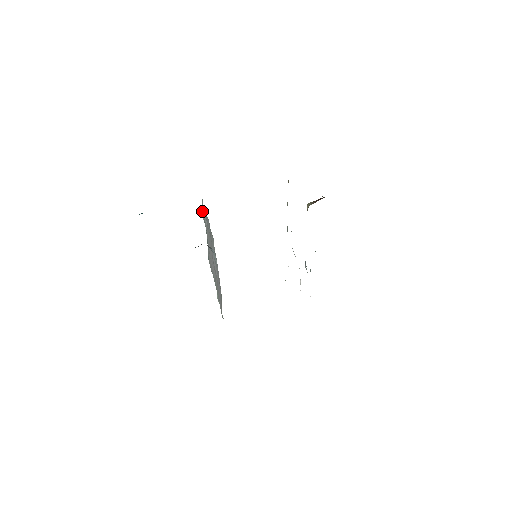
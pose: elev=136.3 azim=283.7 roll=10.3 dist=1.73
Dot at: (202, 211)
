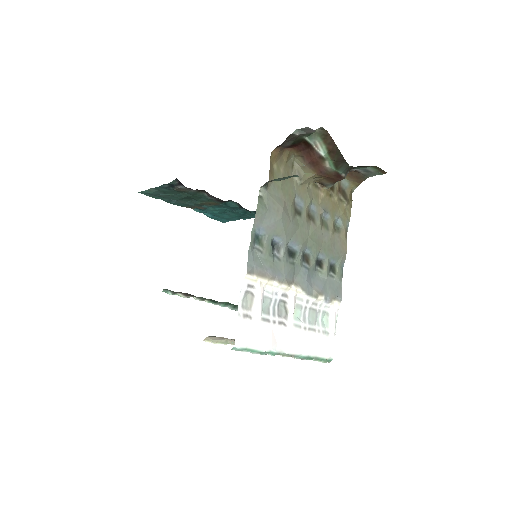
Dot at: occluded
